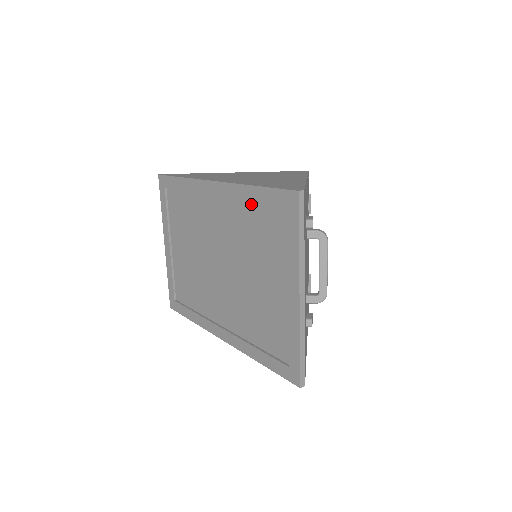
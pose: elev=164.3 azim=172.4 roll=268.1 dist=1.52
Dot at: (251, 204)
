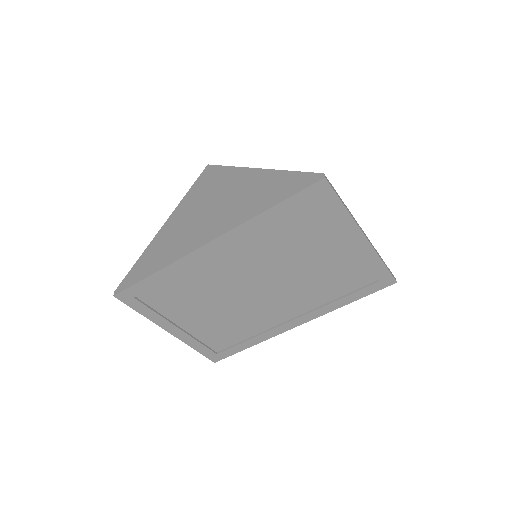
Dot at: (270, 224)
